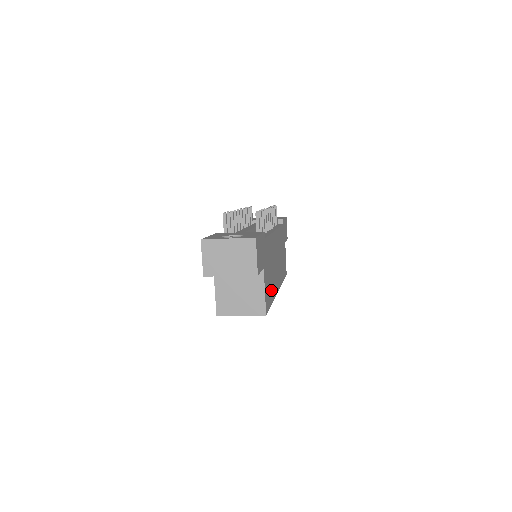
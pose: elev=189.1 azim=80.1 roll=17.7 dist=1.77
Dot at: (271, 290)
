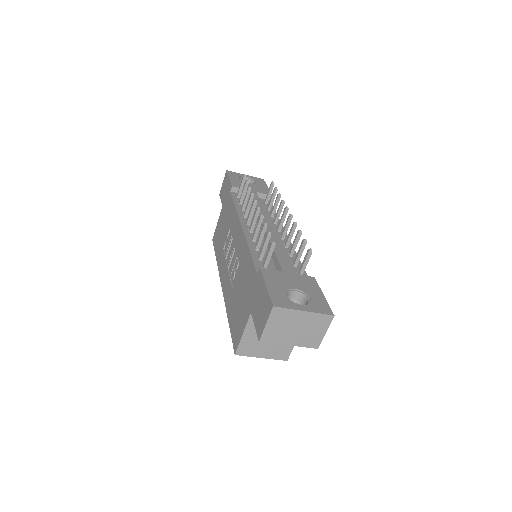
Dot at: occluded
